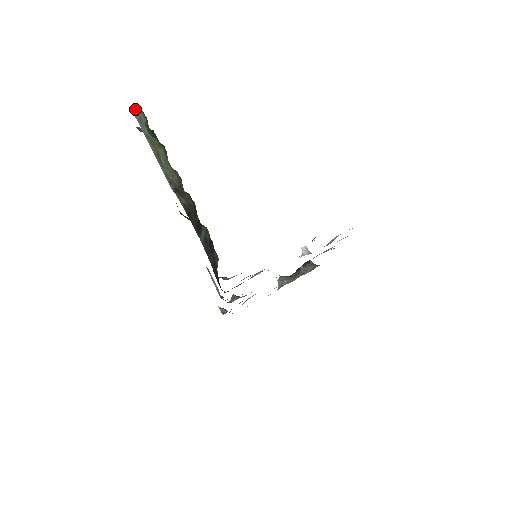
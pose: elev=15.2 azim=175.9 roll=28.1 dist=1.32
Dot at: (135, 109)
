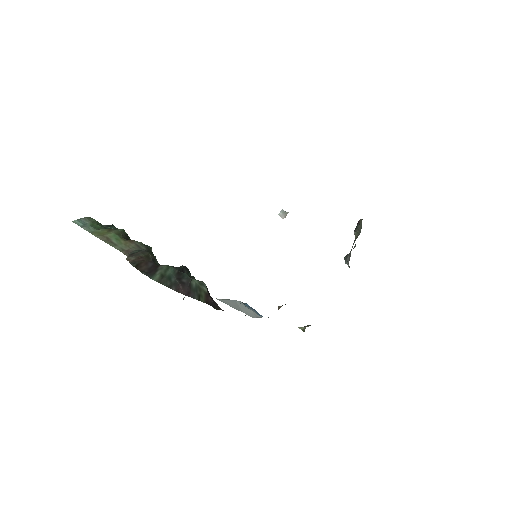
Dot at: (77, 221)
